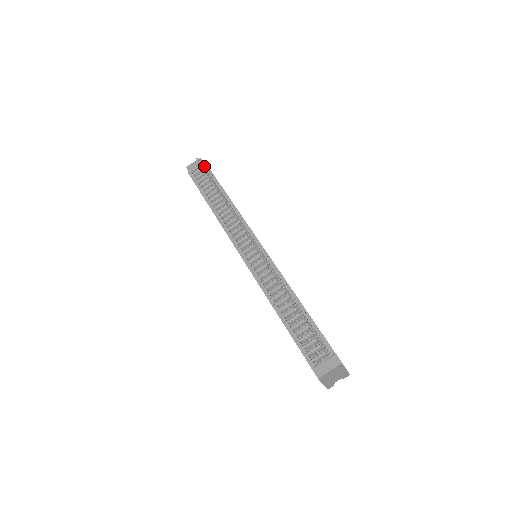
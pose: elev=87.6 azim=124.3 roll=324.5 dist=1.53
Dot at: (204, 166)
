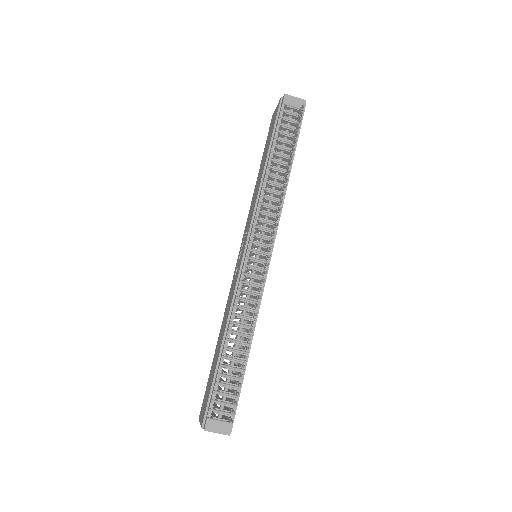
Dot at: occluded
